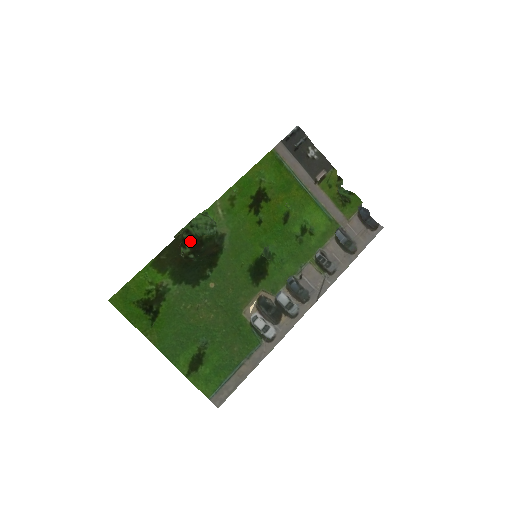
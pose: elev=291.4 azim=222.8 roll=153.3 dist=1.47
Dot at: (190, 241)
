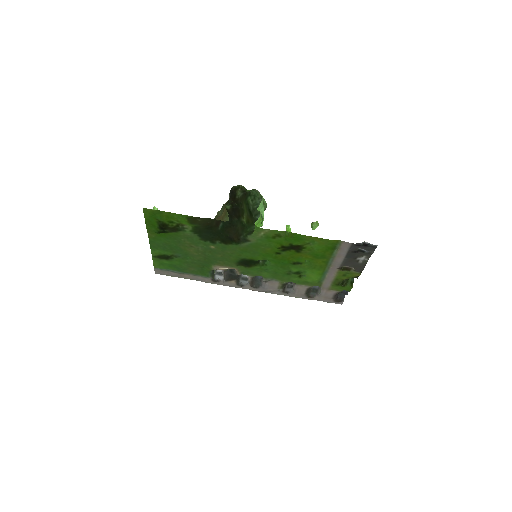
Dot at: (236, 205)
